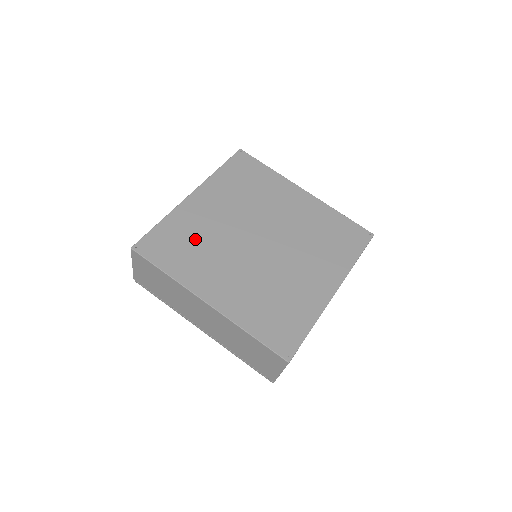
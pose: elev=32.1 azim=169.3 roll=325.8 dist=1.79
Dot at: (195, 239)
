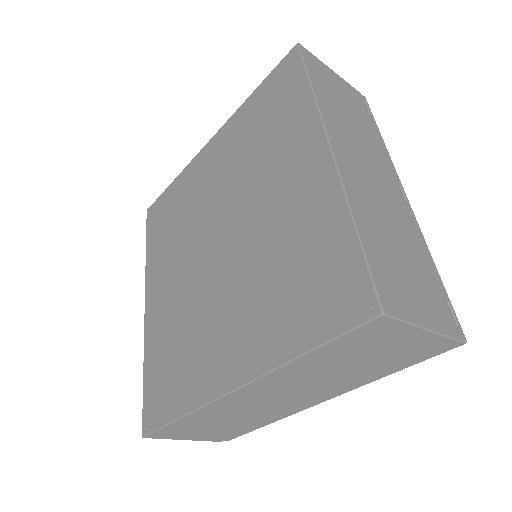
Dot at: (174, 340)
